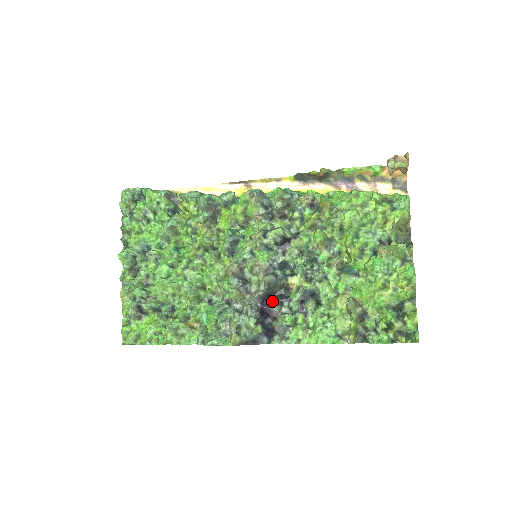
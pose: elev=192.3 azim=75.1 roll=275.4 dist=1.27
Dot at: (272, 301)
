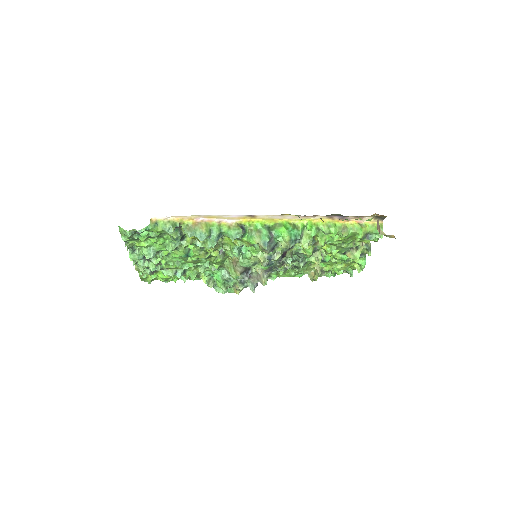
Dot at: occluded
